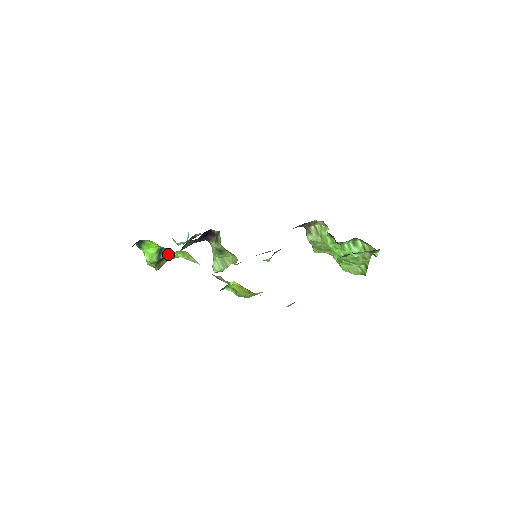
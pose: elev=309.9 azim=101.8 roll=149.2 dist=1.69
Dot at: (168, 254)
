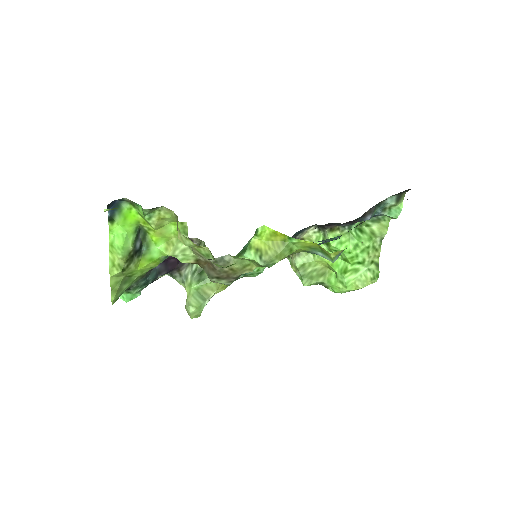
Dot at: (144, 247)
